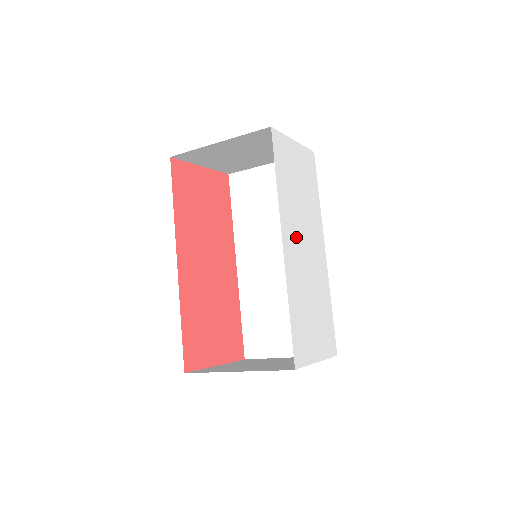
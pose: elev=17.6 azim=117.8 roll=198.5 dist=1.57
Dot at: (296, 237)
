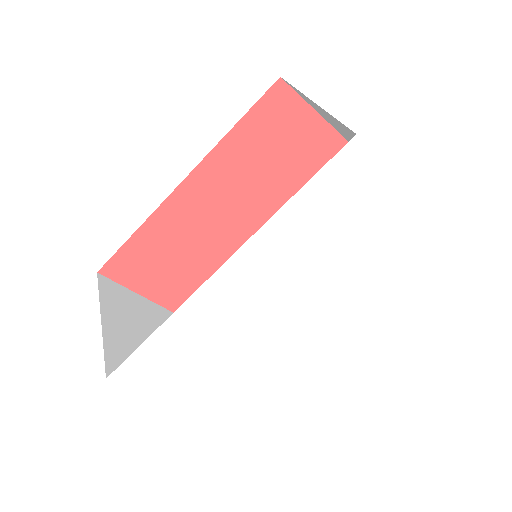
Dot at: (268, 280)
